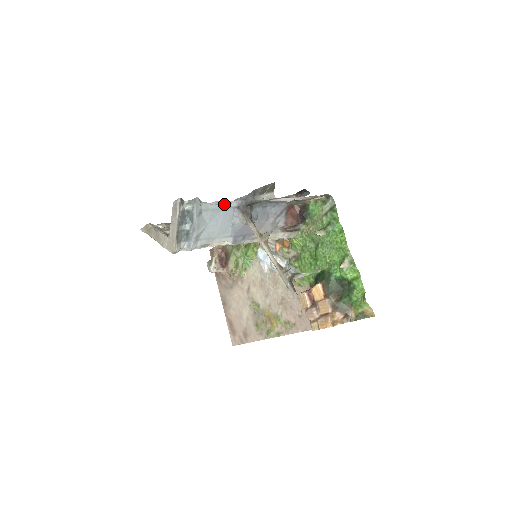
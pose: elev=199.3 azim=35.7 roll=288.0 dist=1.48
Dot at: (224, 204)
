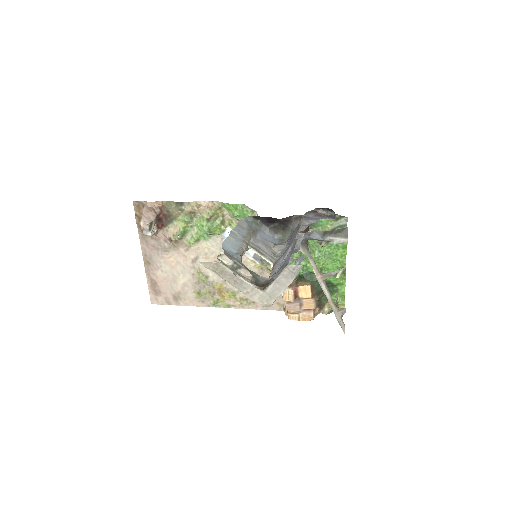
Dot at: (299, 244)
